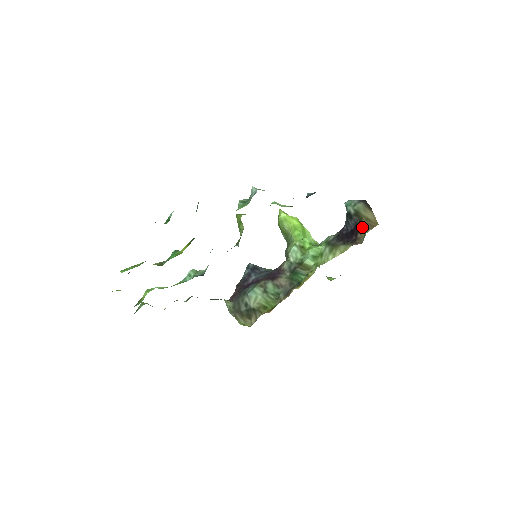
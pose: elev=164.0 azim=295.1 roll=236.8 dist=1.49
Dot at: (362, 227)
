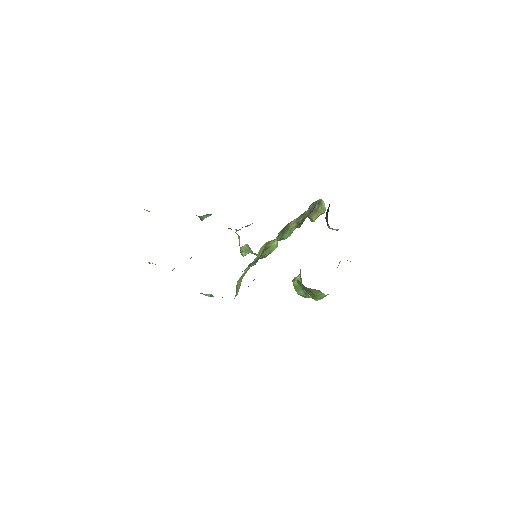
Dot at: occluded
